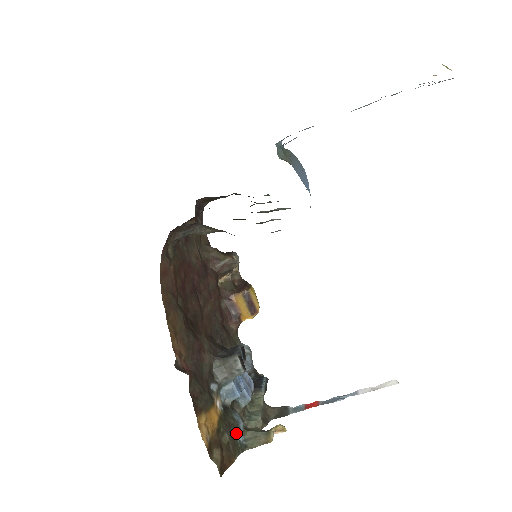
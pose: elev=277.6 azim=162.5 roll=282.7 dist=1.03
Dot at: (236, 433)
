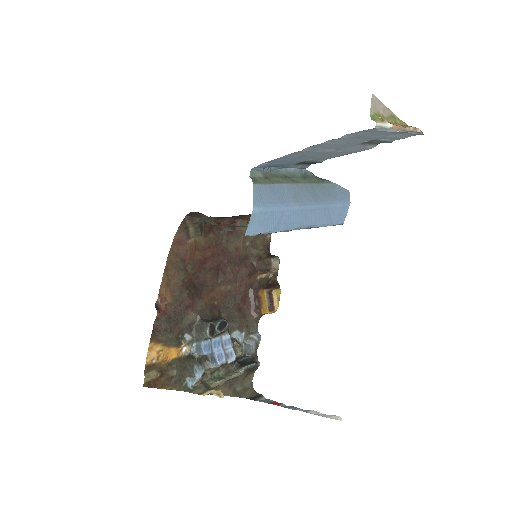
Dot at: (188, 377)
